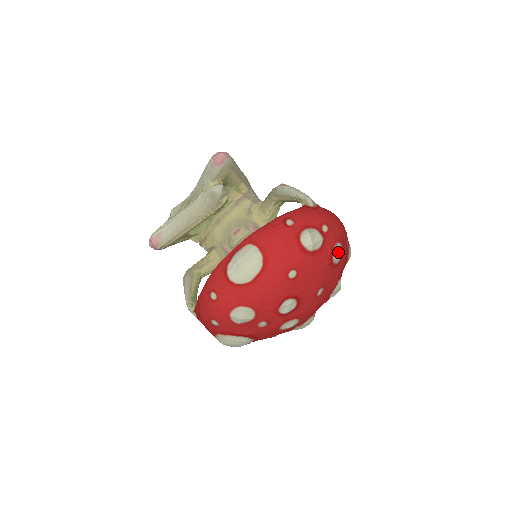
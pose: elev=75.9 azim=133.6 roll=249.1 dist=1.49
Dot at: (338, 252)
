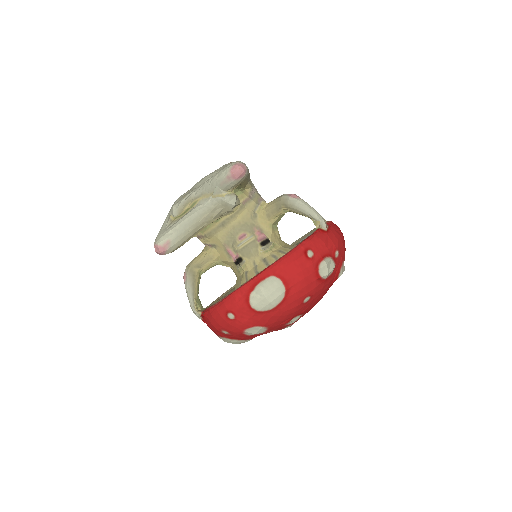
Dot at: (342, 271)
